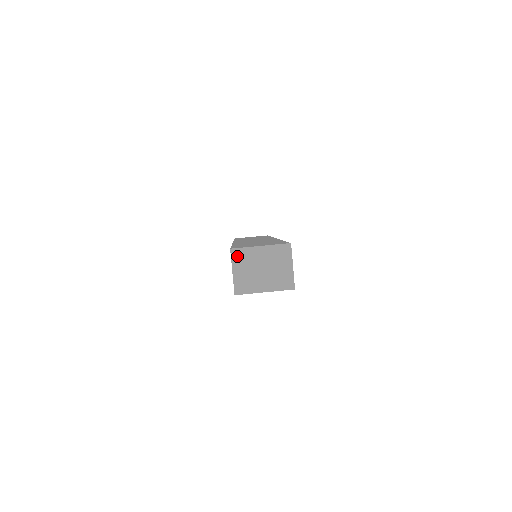
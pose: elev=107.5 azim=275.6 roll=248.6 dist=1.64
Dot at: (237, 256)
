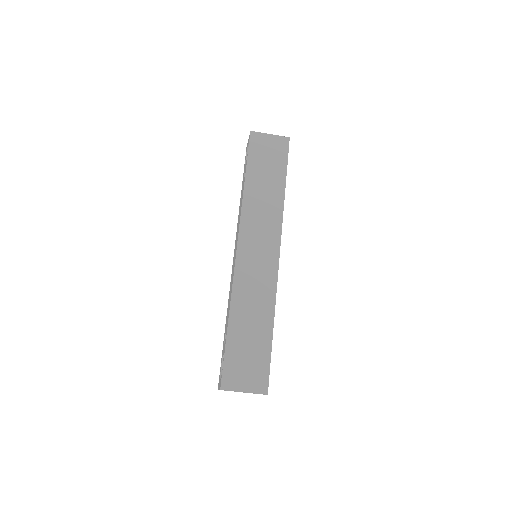
Dot at: occluded
